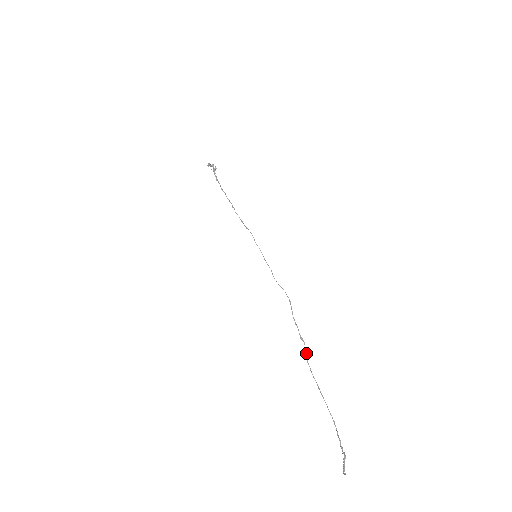
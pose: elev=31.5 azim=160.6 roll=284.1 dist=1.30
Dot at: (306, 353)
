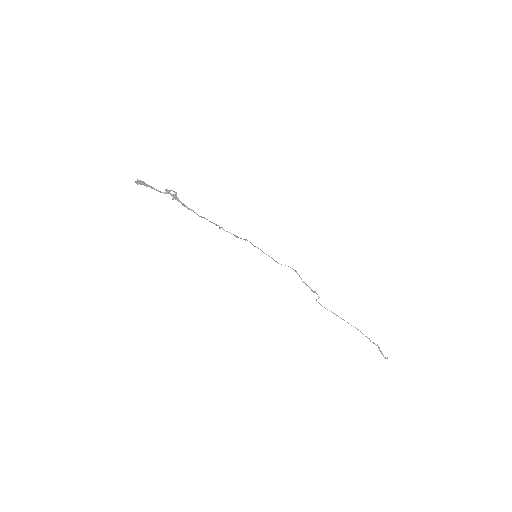
Dot at: occluded
